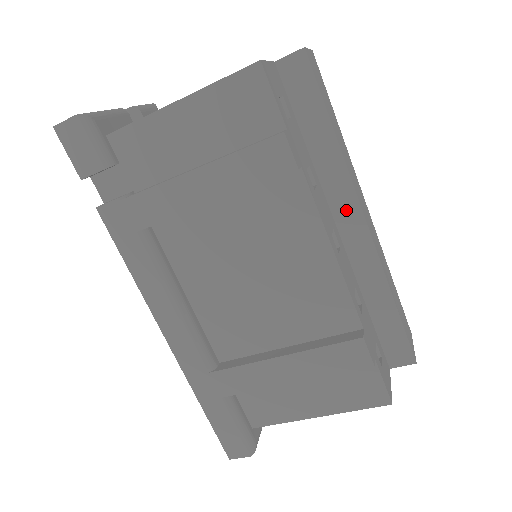
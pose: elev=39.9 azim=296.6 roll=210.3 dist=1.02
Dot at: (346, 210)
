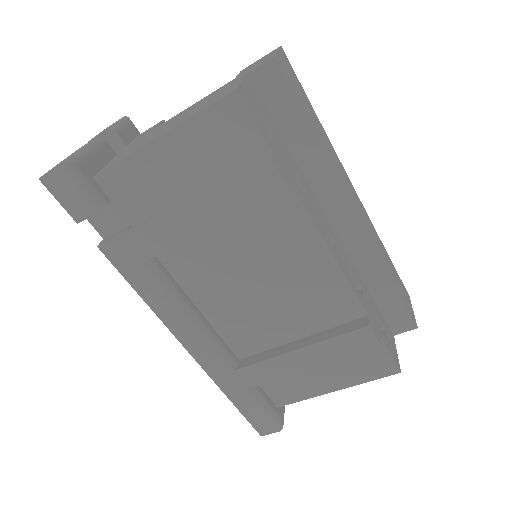
Dot at: (337, 205)
